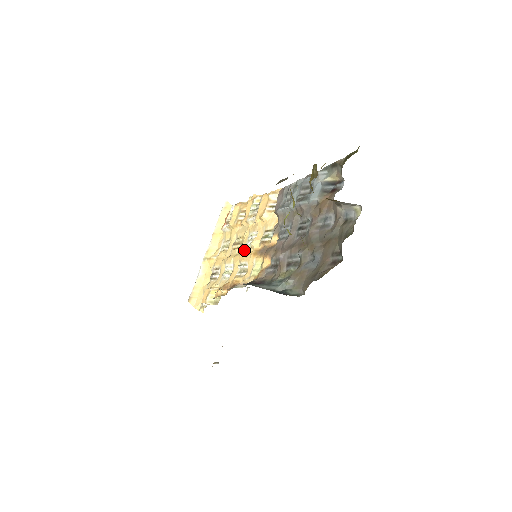
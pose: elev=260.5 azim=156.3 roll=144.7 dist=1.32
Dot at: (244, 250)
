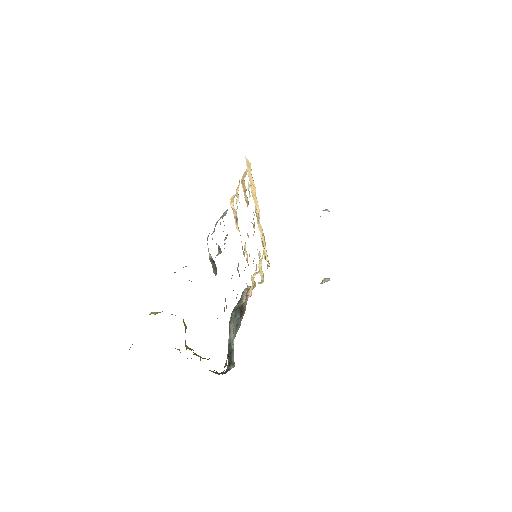
Dot at: occluded
